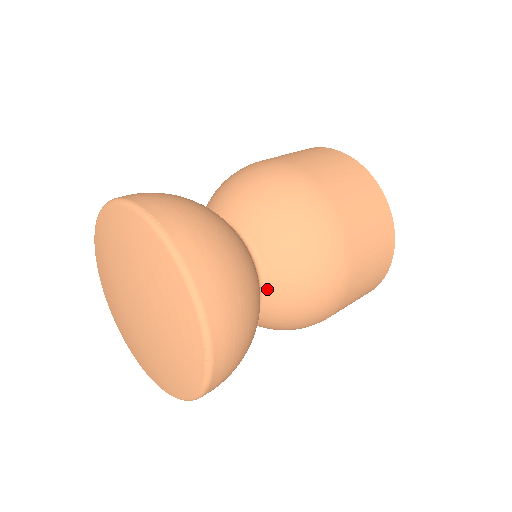
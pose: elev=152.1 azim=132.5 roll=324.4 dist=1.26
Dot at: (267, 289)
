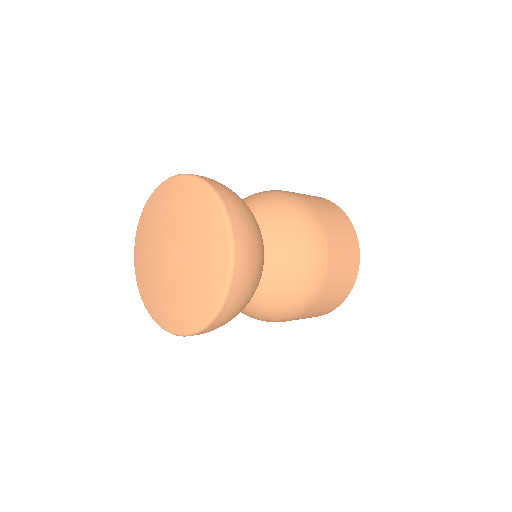
Dot at: (267, 267)
